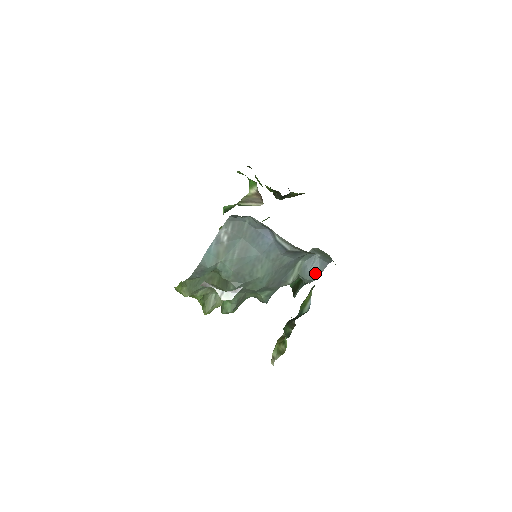
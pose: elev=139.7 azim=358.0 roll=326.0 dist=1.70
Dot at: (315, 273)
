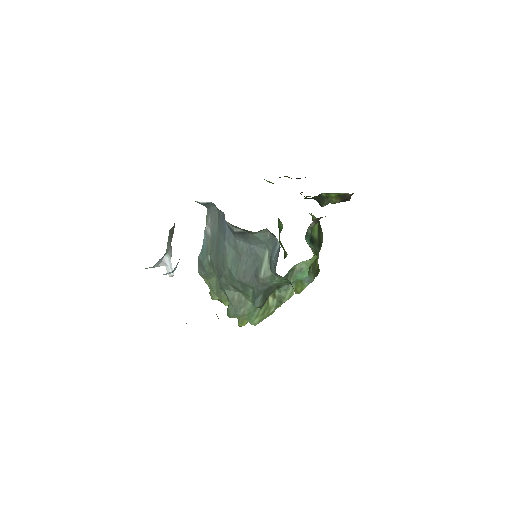
Dot at: (275, 262)
